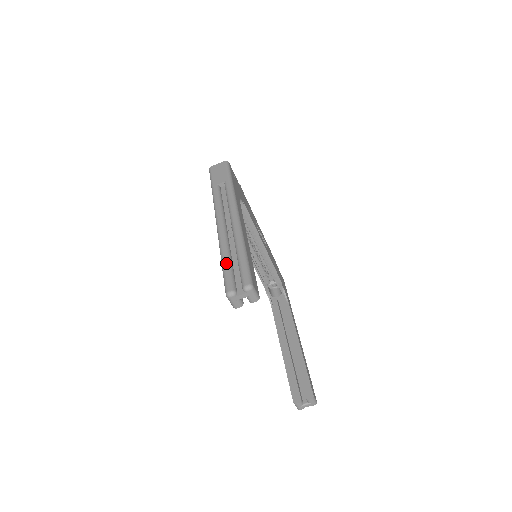
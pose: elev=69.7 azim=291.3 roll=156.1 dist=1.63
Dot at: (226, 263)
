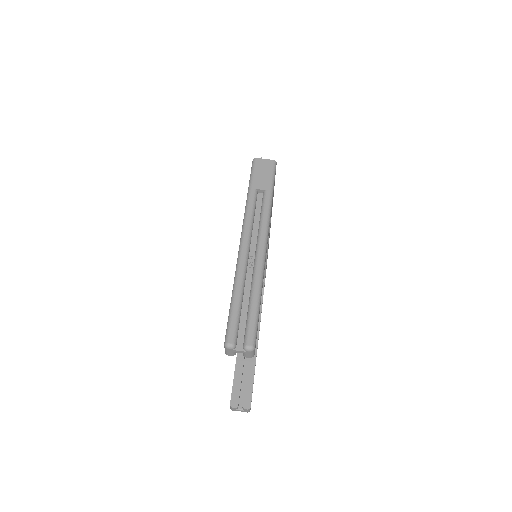
Dot at: (236, 304)
